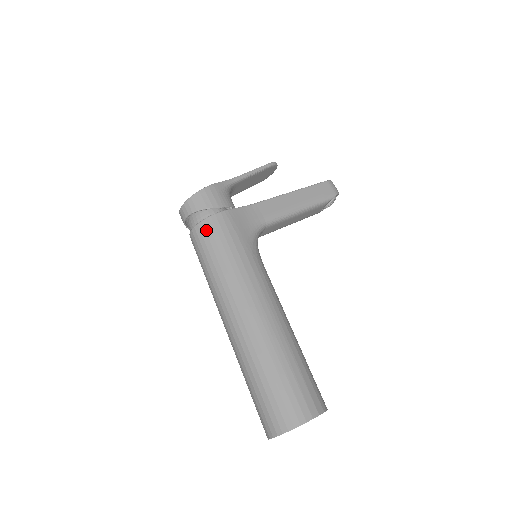
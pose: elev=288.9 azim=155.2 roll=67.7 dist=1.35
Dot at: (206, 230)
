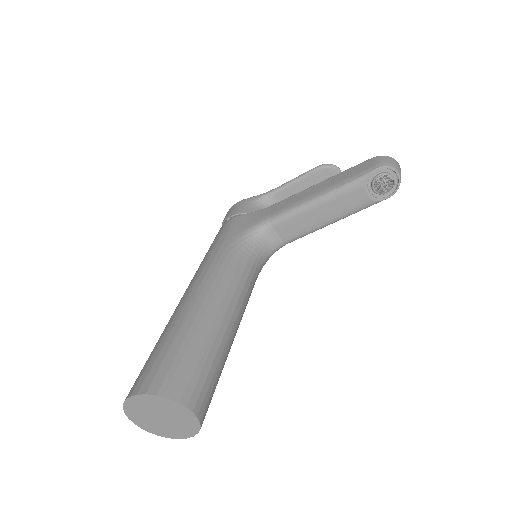
Dot at: occluded
